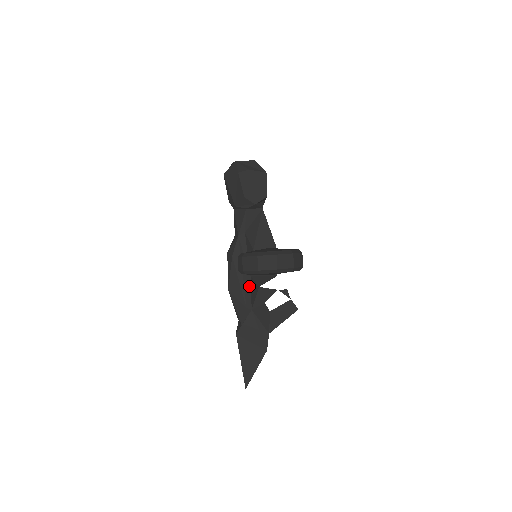
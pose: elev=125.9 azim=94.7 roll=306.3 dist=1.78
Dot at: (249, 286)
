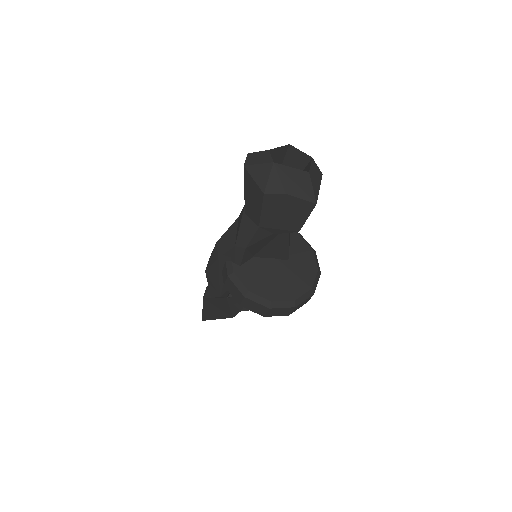
Dot at: occluded
